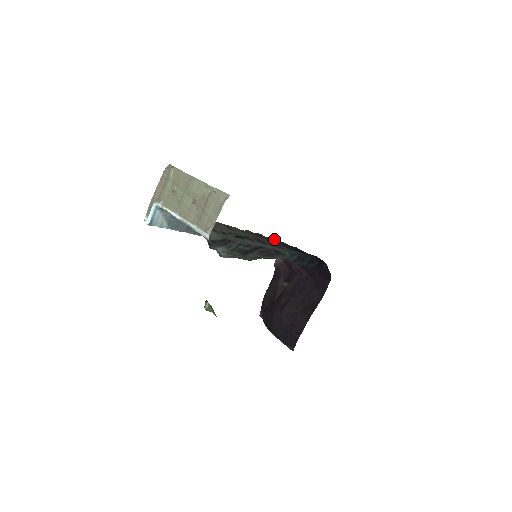
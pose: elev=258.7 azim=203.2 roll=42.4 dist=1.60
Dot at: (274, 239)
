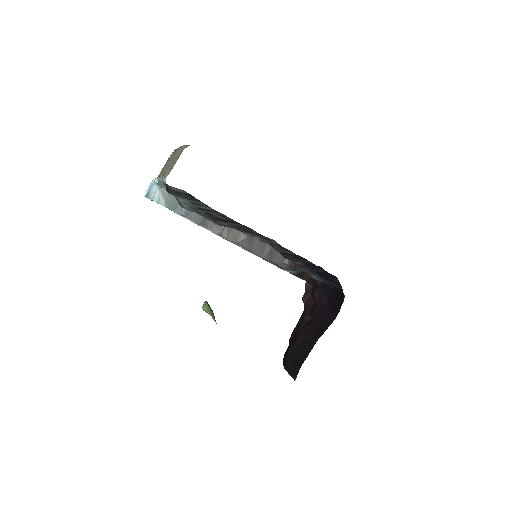
Dot at: occluded
